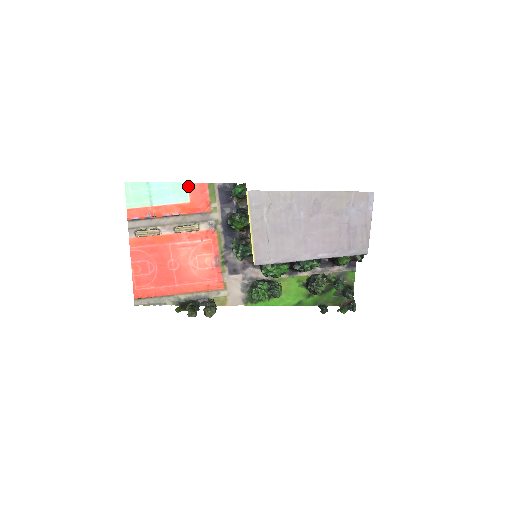
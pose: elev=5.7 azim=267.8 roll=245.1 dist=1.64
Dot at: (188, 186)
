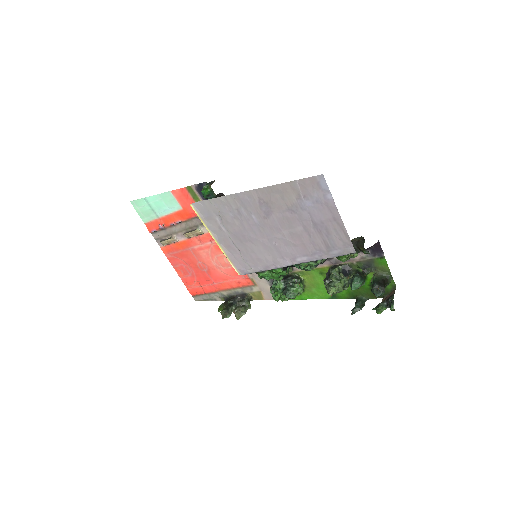
Dot at: (173, 194)
